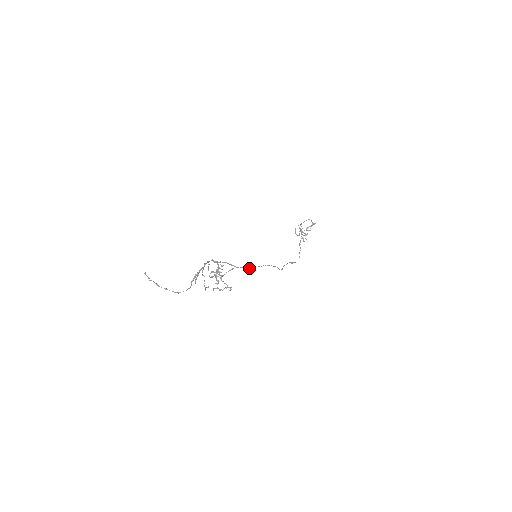
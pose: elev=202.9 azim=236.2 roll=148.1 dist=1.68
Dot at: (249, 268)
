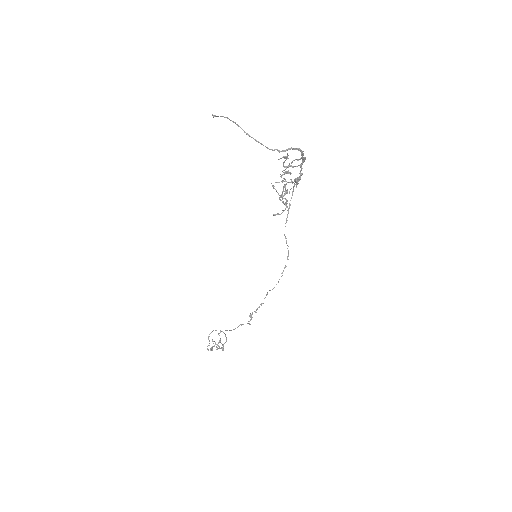
Dot at: occluded
